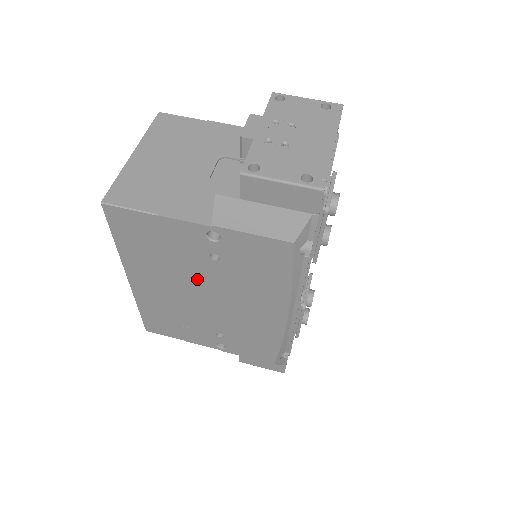
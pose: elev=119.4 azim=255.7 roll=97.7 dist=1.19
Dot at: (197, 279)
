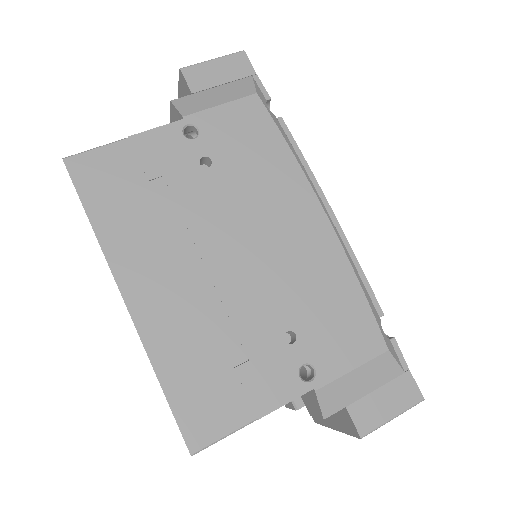
Dot at: (205, 219)
